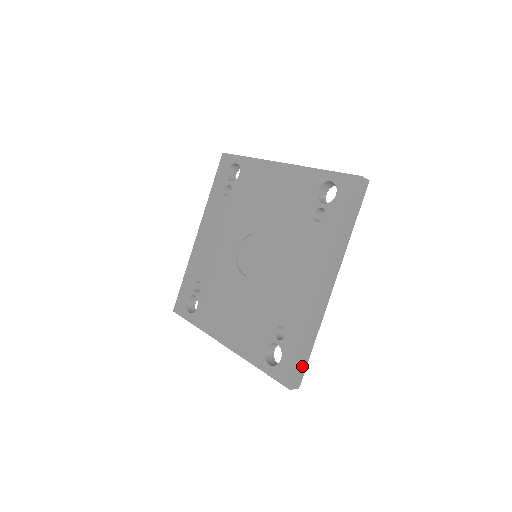
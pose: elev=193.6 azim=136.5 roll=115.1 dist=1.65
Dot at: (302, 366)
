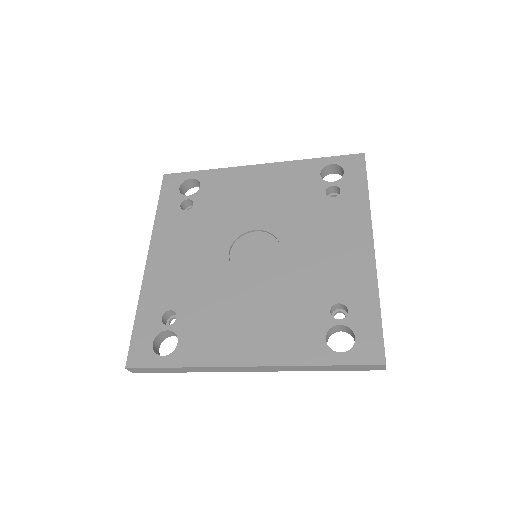
Dot at: occluded
